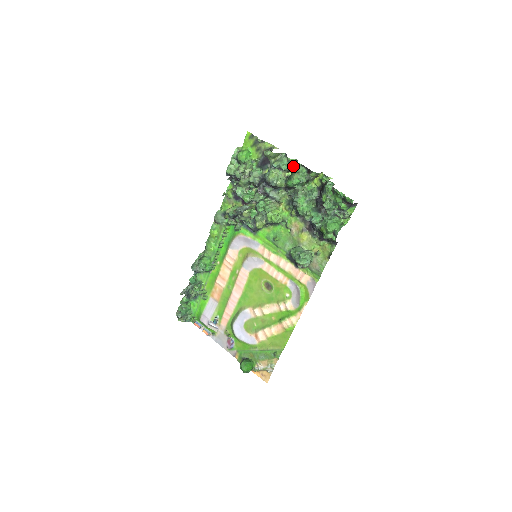
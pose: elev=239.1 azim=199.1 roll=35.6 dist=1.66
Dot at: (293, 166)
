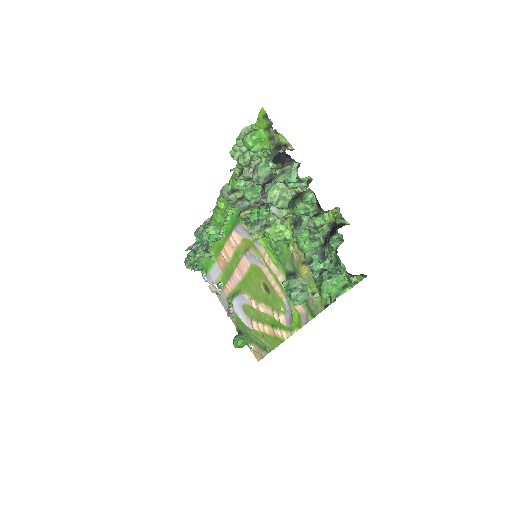
Dot at: (305, 185)
